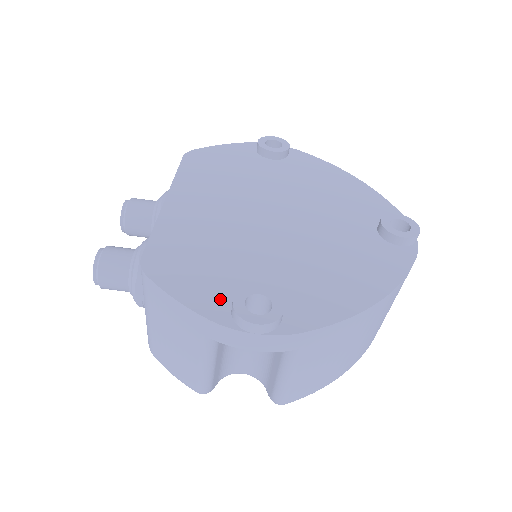
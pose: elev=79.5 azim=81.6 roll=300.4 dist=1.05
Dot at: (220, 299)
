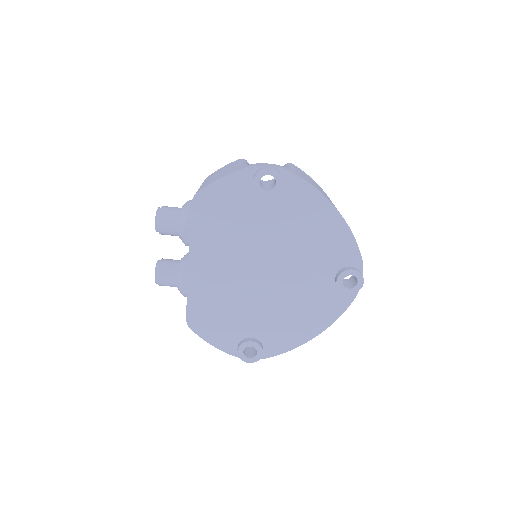
Dot at: (232, 342)
